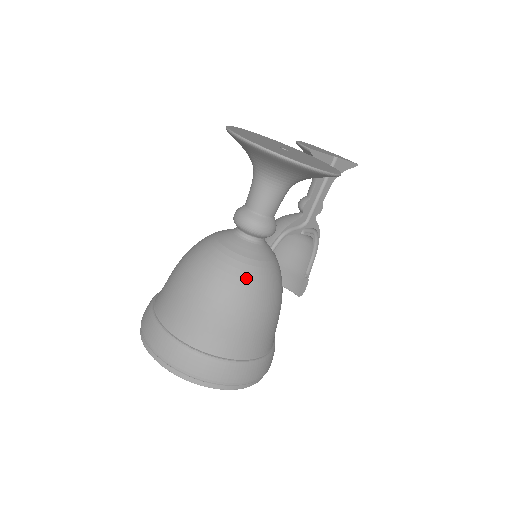
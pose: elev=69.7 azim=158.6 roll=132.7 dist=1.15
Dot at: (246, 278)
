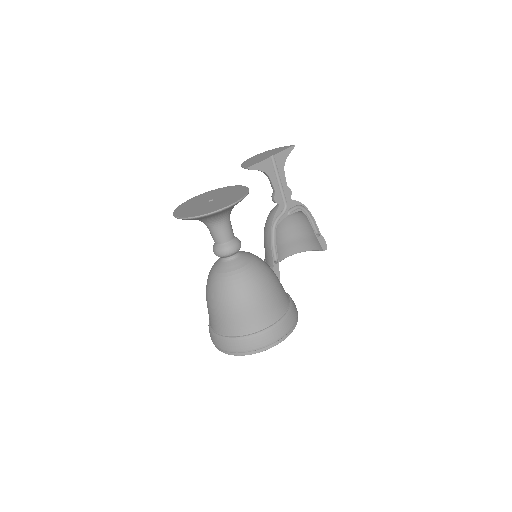
Dot at: (237, 283)
